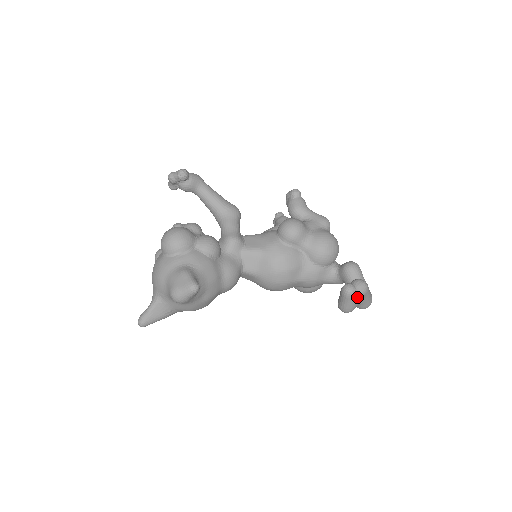
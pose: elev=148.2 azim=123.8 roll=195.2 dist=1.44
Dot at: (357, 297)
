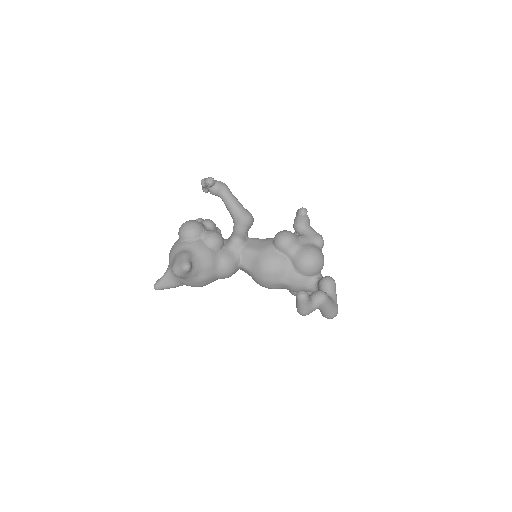
Dot at: (311, 304)
